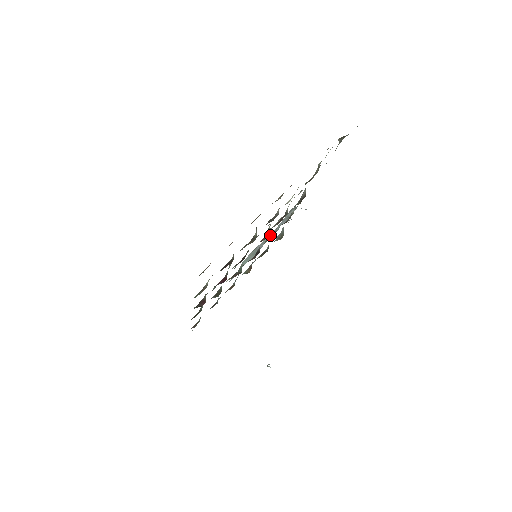
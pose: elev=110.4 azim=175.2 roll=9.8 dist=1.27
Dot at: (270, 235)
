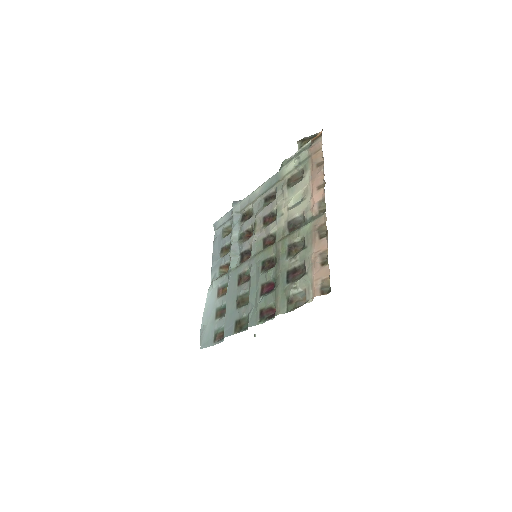
Dot at: (235, 233)
